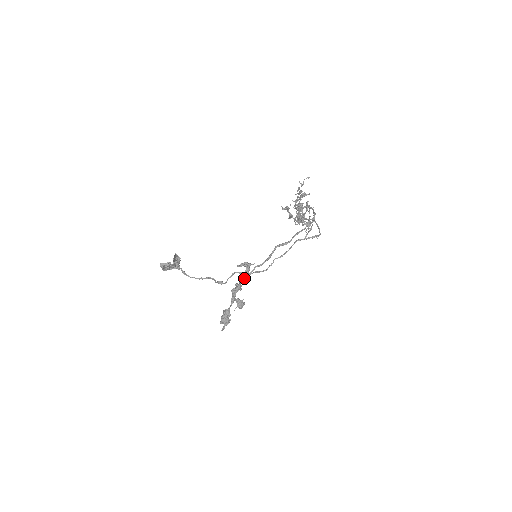
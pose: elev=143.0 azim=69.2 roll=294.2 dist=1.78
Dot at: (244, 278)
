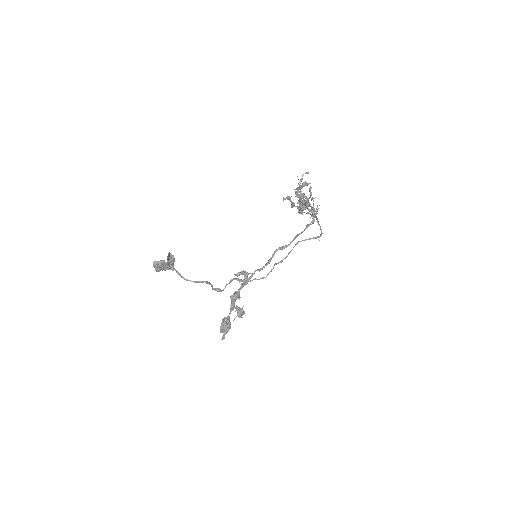
Dot at: occluded
